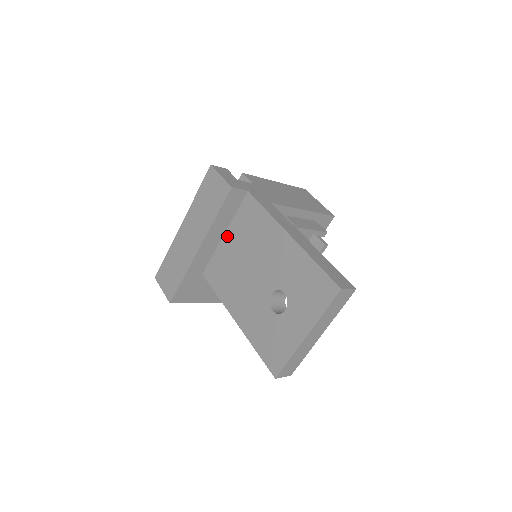
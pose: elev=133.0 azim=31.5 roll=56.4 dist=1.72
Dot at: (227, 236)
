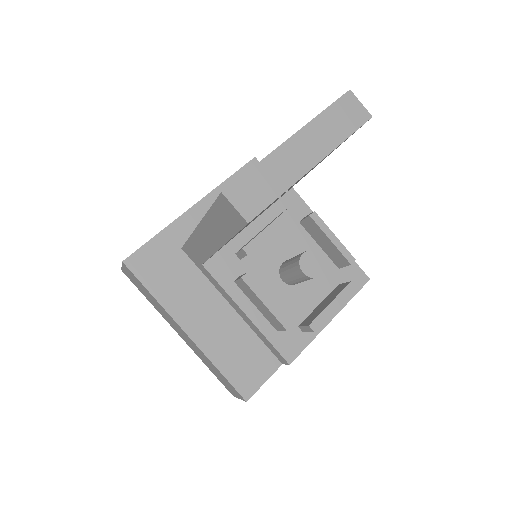
Dot at: occluded
